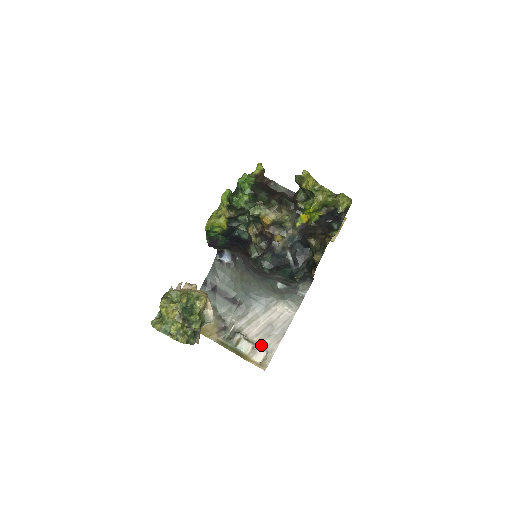
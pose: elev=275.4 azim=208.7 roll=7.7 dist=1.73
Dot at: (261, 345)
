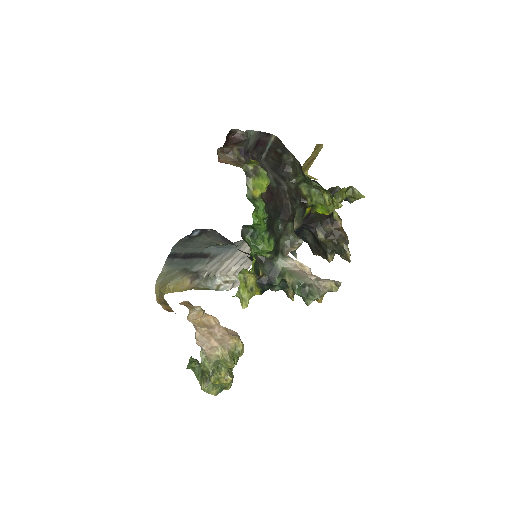
Dot at: (235, 274)
